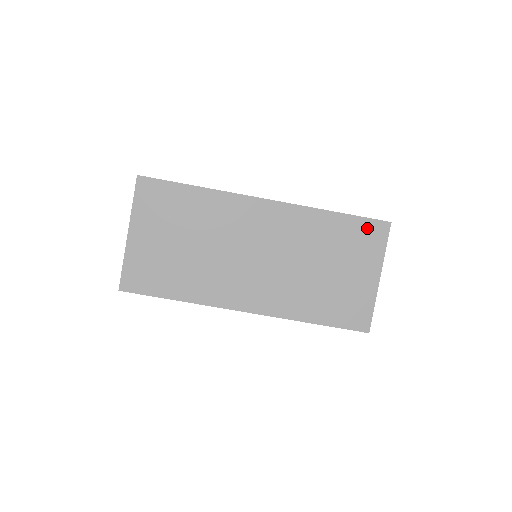
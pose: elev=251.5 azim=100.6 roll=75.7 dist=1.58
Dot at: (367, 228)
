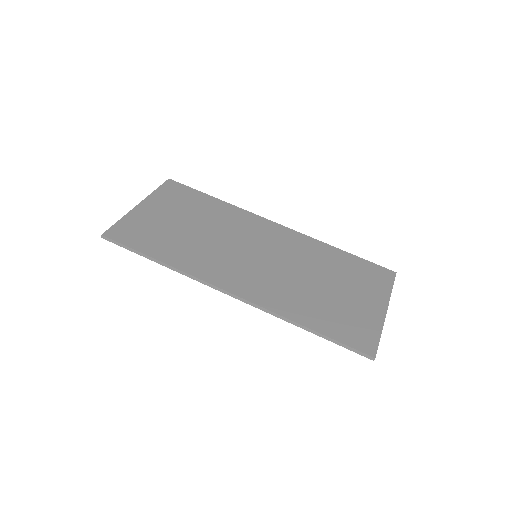
Dot at: (372, 269)
